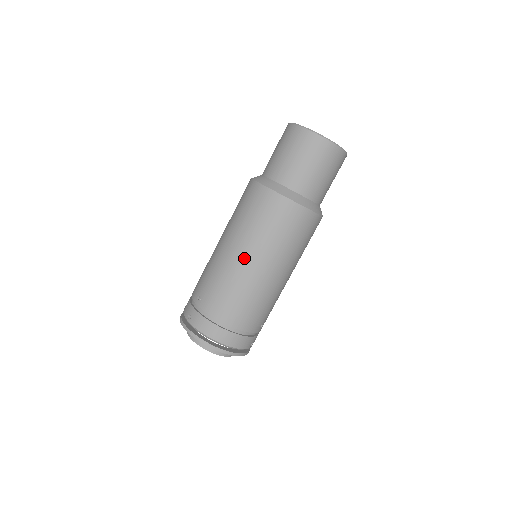
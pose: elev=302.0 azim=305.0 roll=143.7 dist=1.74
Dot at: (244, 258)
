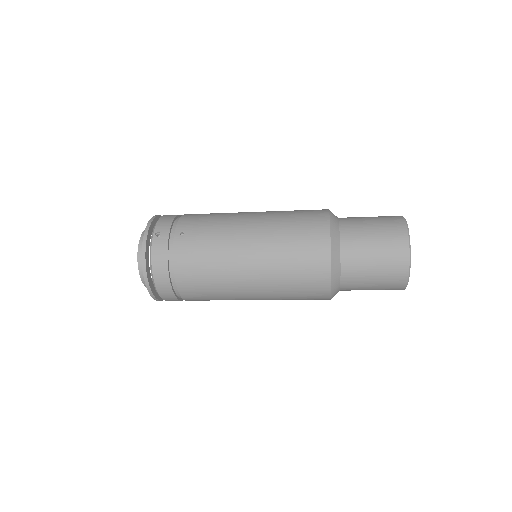
Dot at: (248, 260)
